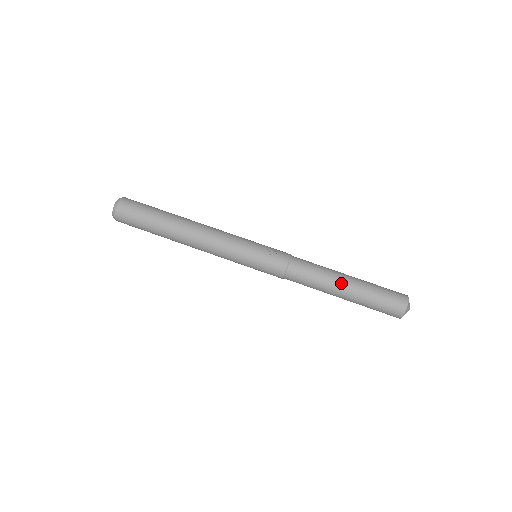
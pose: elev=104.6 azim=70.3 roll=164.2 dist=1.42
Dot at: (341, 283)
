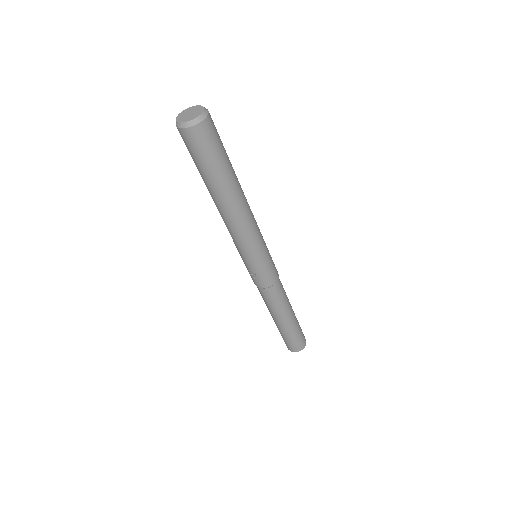
Dot at: (273, 318)
